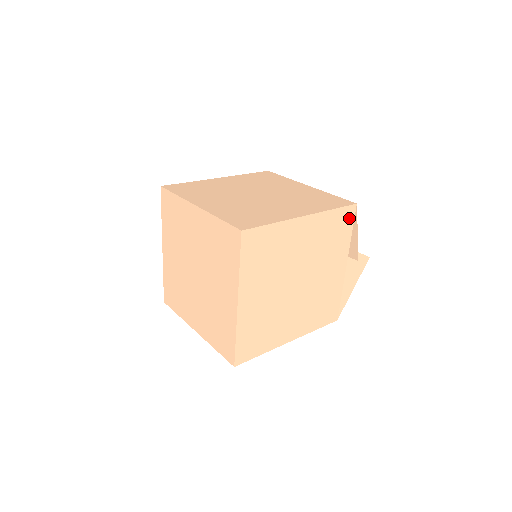
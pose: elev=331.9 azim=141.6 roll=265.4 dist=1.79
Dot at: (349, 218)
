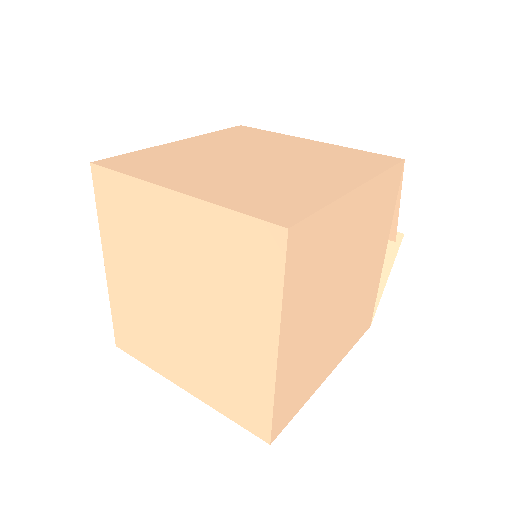
Dot at: (396, 182)
